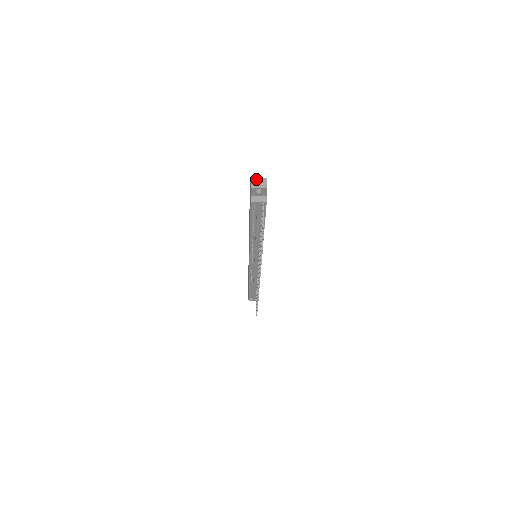
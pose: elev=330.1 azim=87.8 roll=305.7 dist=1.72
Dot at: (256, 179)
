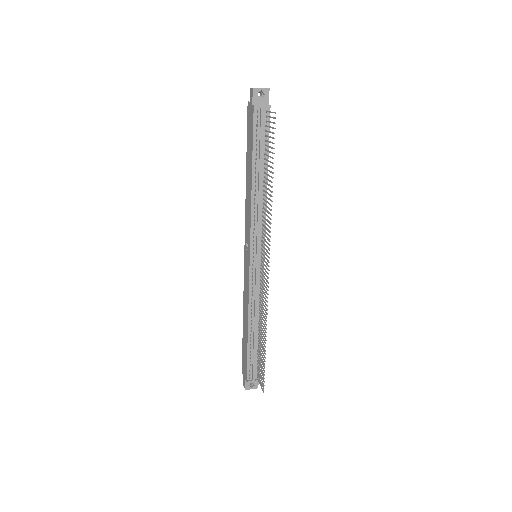
Dot at: occluded
